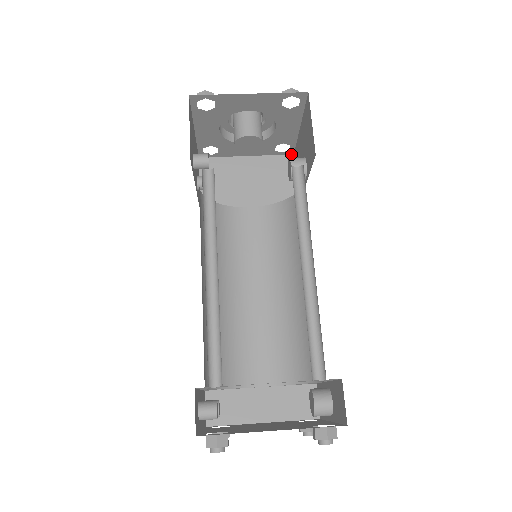
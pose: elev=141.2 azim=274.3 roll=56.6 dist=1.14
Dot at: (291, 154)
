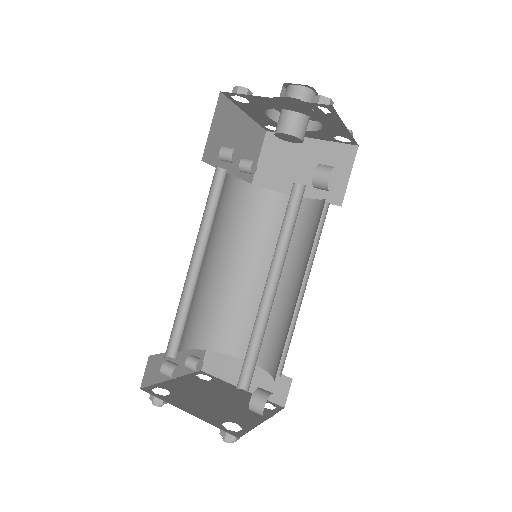
Dot at: (356, 145)
